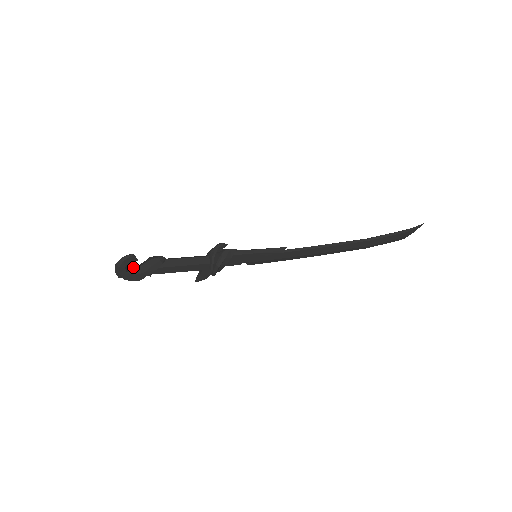
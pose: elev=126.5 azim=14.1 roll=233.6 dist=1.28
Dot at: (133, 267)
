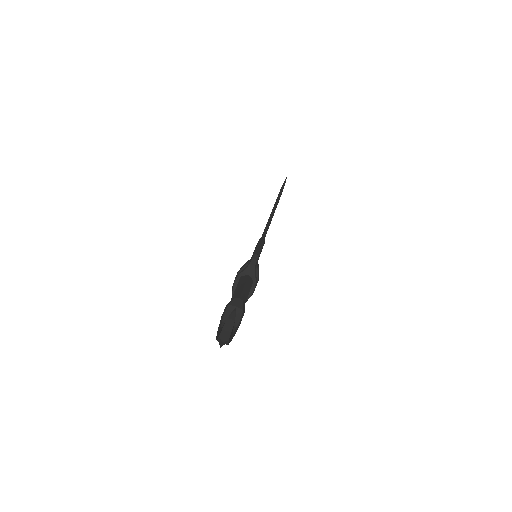
Dot at: occluded
